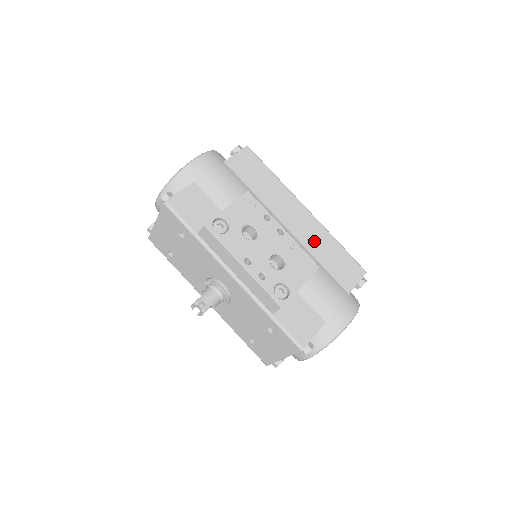
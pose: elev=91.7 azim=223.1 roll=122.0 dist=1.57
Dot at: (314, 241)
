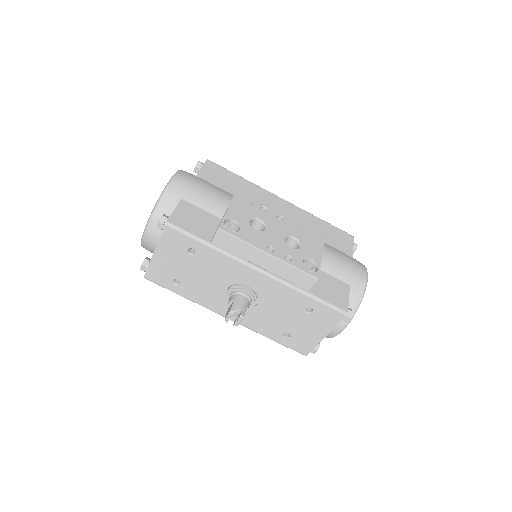
Dot at: (303, 223)
